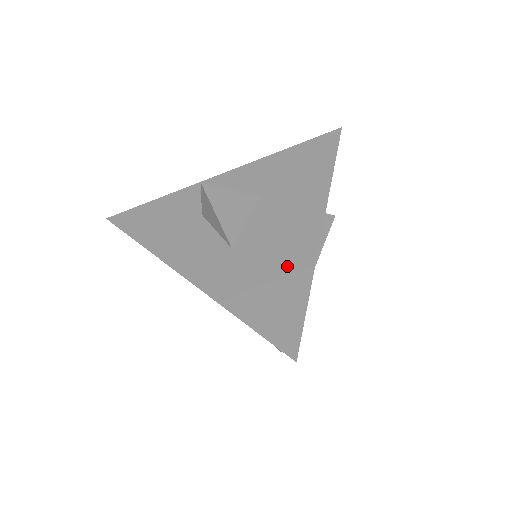
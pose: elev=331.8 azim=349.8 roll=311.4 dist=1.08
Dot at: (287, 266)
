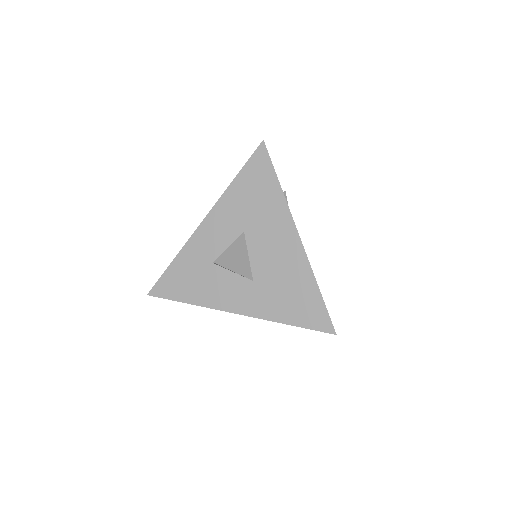
Dot at: (296, 279)
